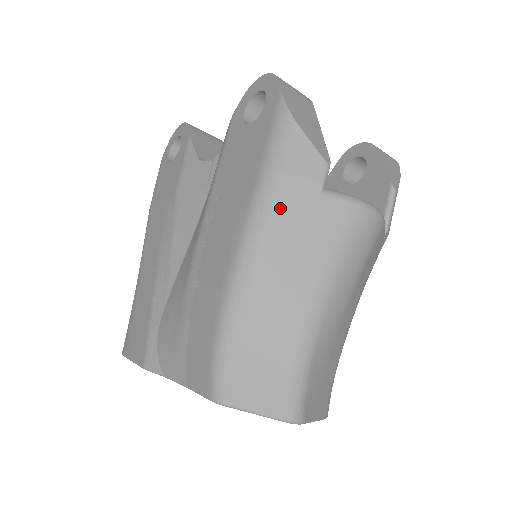
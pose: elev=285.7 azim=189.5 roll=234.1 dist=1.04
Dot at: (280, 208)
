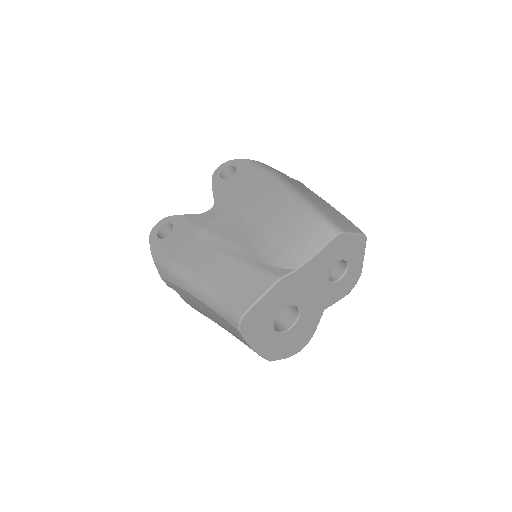
Dot at: (285, 178)
